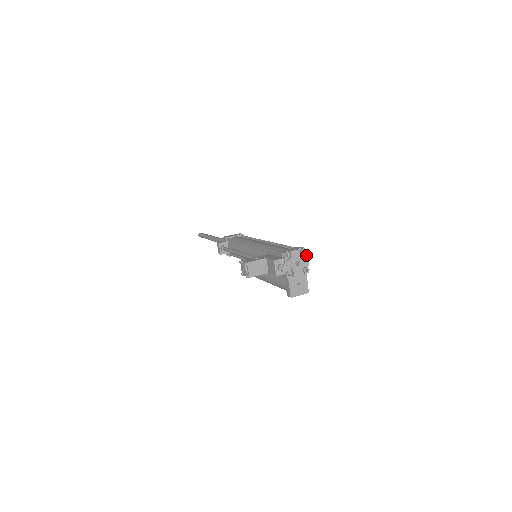
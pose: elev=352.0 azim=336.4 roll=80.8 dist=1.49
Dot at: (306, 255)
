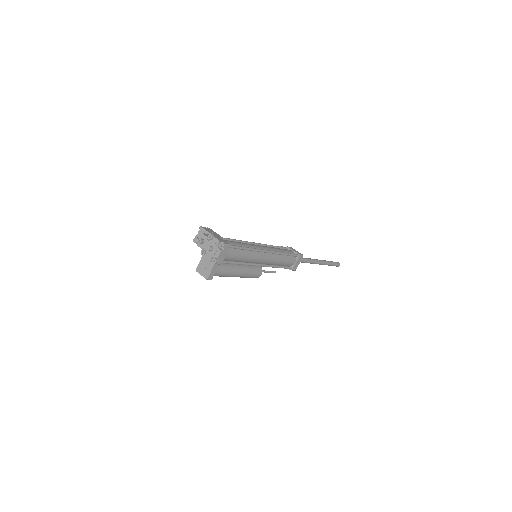
Dot at: (221, 249)
